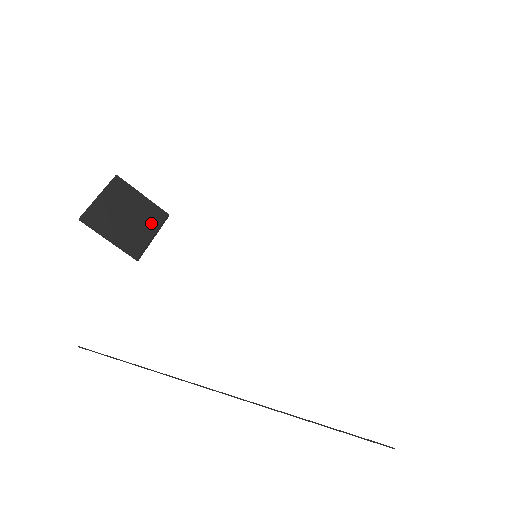
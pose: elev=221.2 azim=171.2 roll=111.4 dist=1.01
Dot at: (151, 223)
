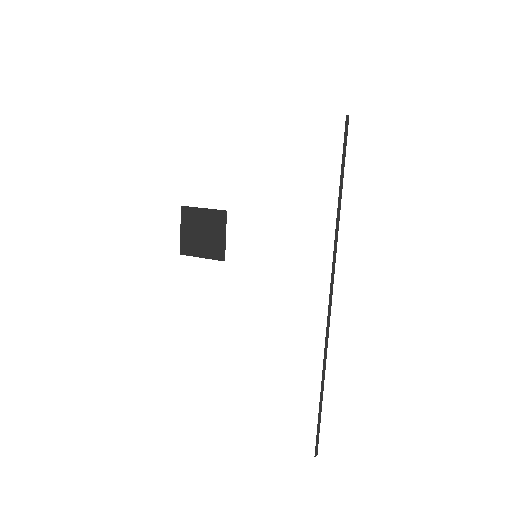
Dot at: (218, 227)
